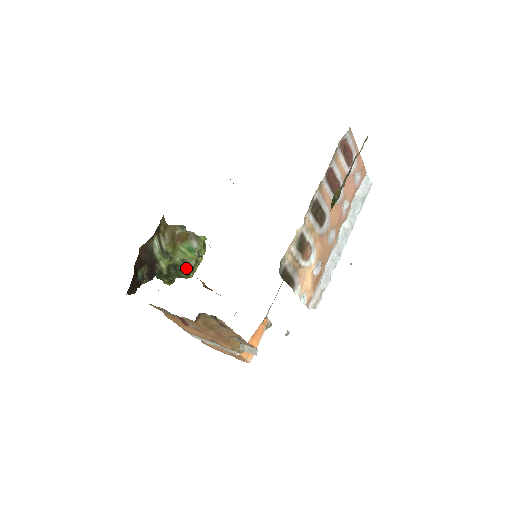
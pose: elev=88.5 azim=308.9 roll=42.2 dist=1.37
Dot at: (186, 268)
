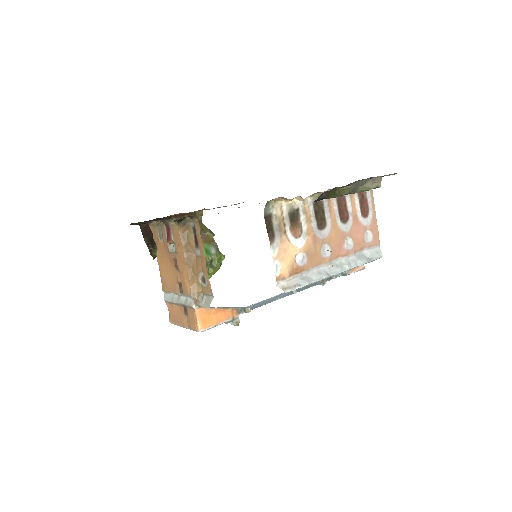
Dot at: occluded
